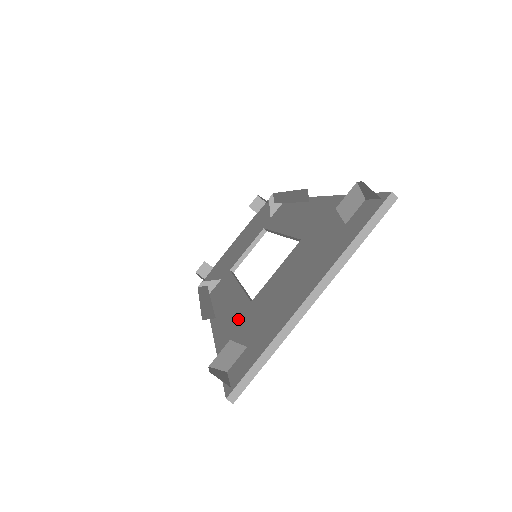
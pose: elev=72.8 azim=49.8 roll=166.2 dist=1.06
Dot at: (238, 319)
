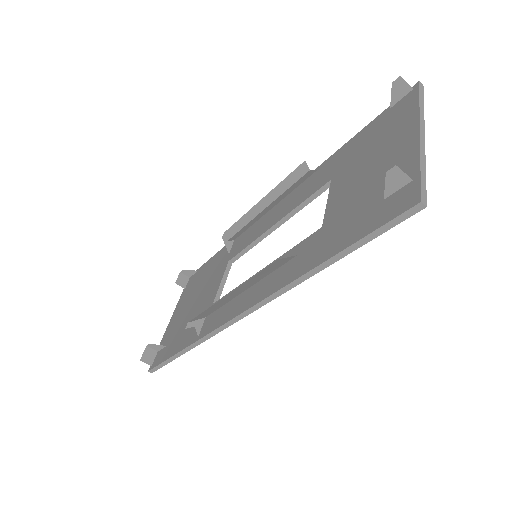
Dot at: (322, 239)
